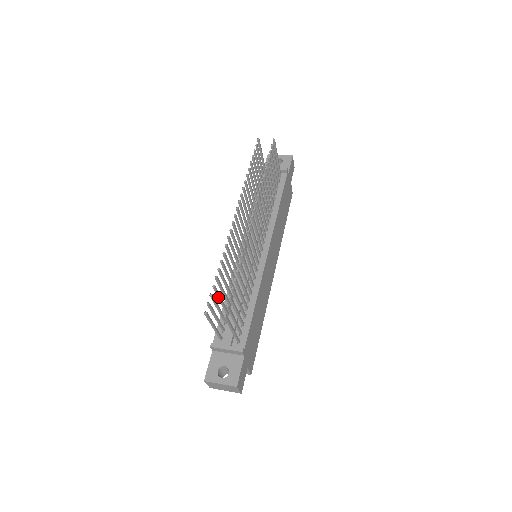
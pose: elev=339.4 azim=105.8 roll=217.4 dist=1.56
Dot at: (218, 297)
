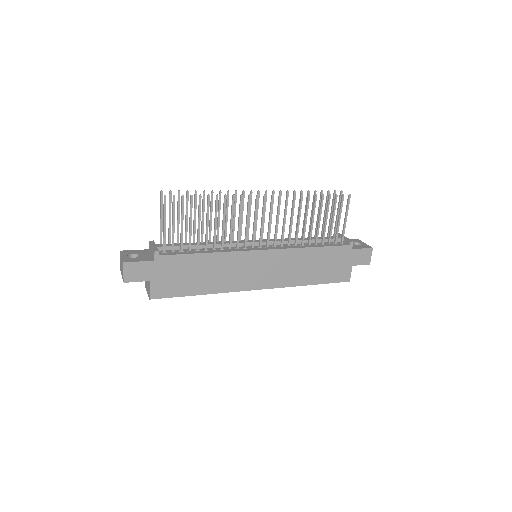
Dot at: (186, 210)
